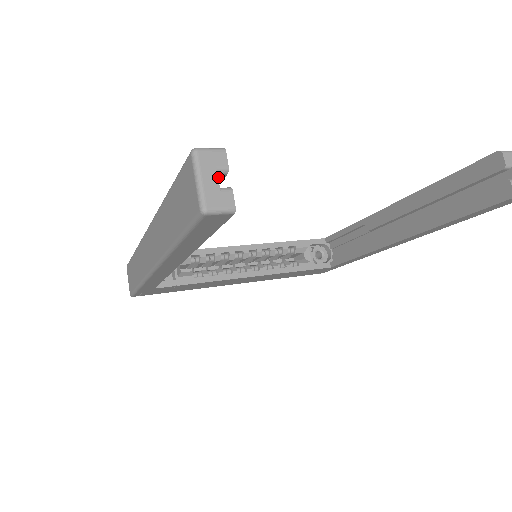
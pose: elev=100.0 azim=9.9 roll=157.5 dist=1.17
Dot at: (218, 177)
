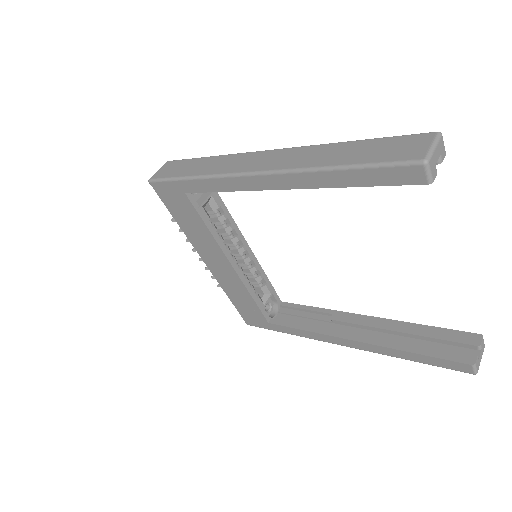
Dot at: occluded
